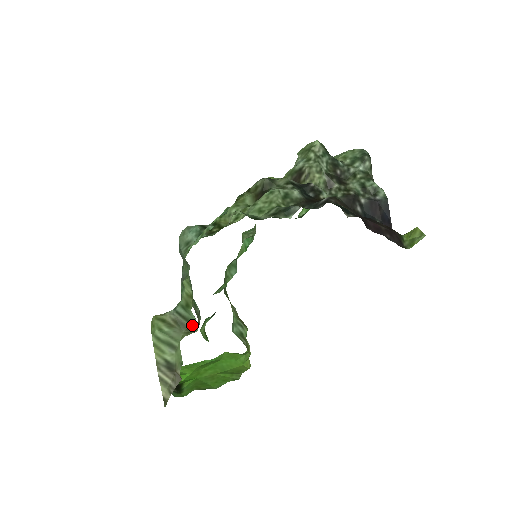
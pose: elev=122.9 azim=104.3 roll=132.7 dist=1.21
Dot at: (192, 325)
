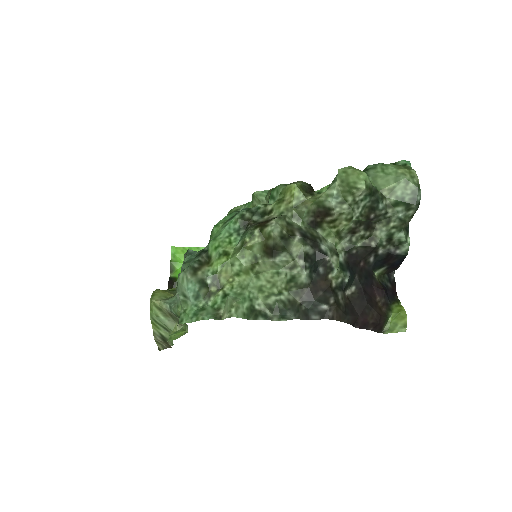
Dot at: occluded
